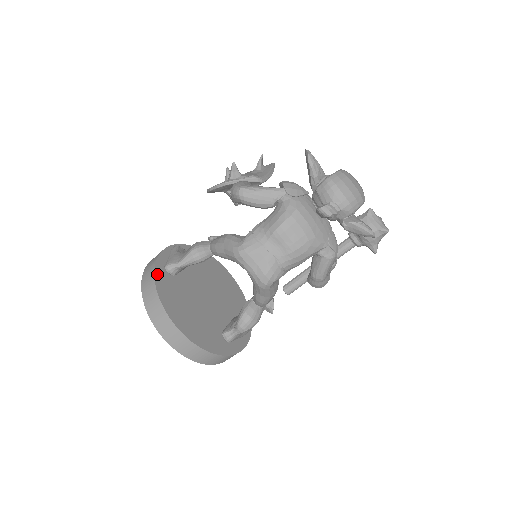
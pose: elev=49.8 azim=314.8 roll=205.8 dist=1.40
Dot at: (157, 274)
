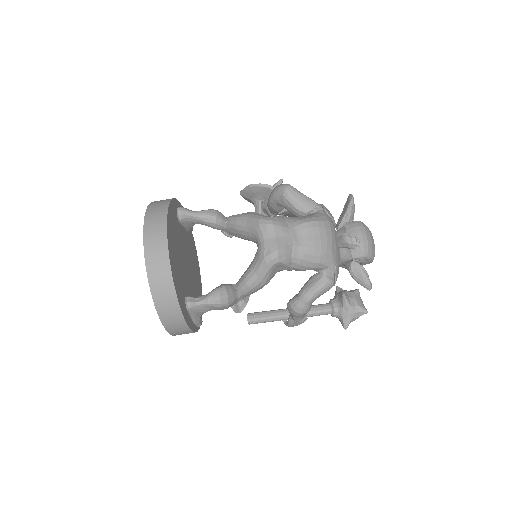
Dot at: (172, 204)
